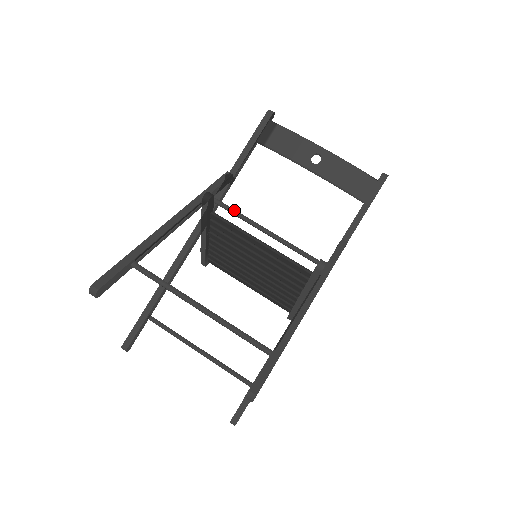
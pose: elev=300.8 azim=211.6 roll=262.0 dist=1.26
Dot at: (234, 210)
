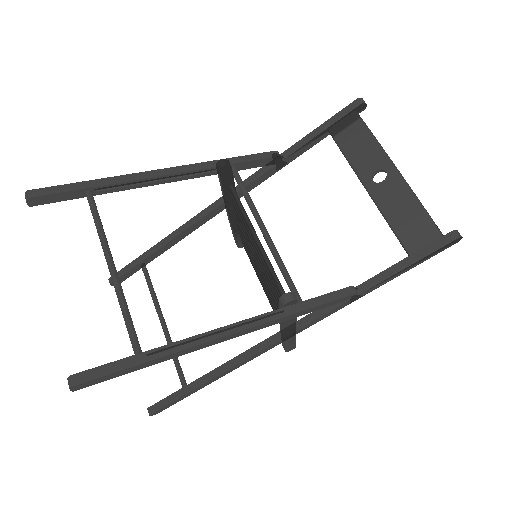
Dot at: (246, 192)
